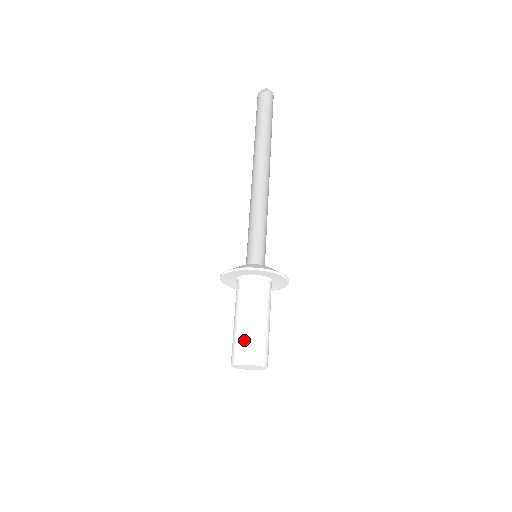
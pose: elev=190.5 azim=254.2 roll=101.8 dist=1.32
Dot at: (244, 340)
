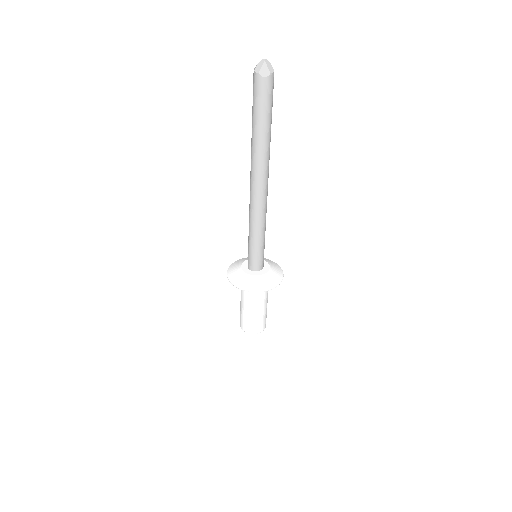
Dot at: (253, 322)
